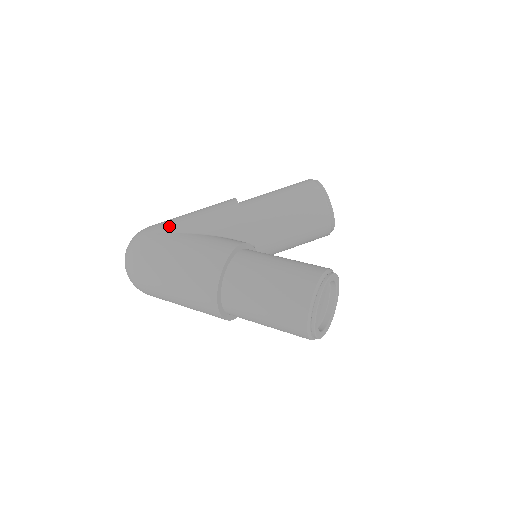
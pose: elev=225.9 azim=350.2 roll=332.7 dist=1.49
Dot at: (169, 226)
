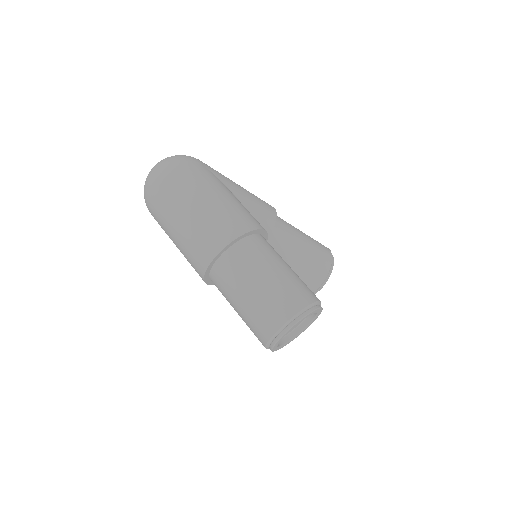
Dot at: (219, 173)
